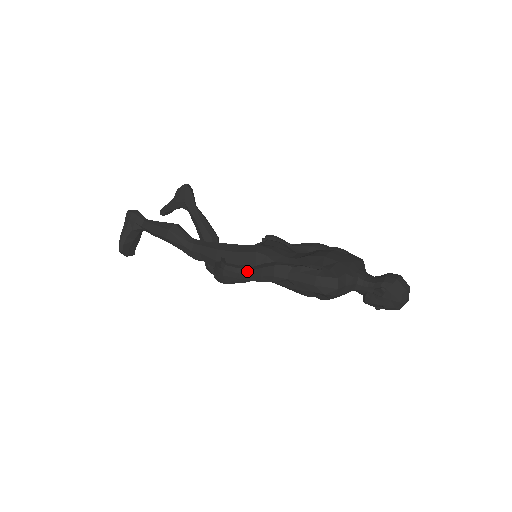
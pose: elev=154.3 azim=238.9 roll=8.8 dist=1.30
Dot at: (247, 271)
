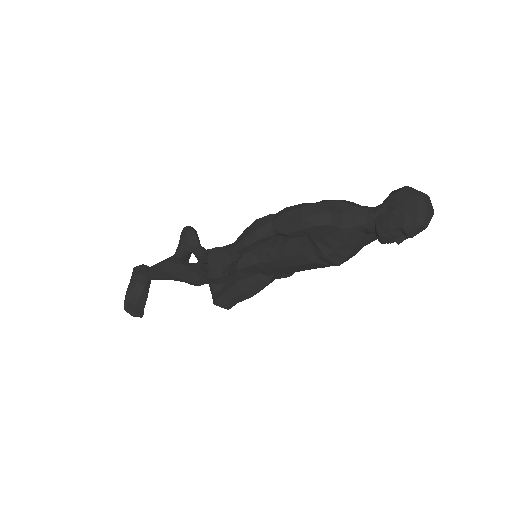
Dot at: (231, 244)
